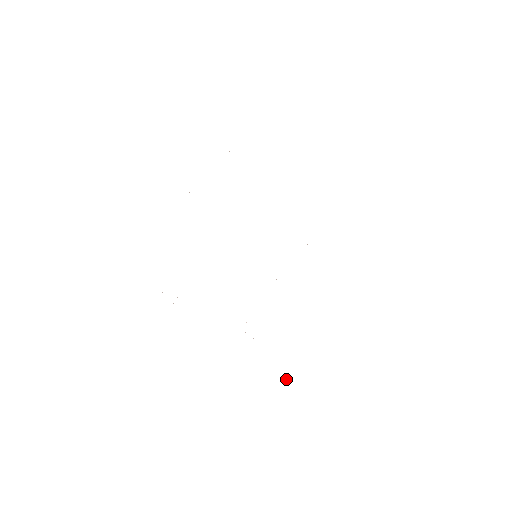
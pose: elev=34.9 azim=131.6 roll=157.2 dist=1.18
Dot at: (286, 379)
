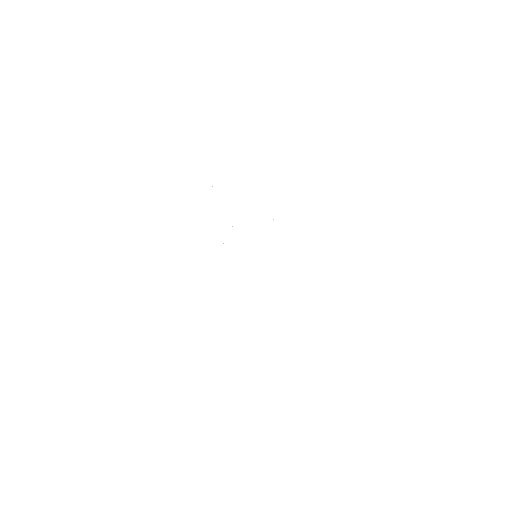
Dot at: occluded
